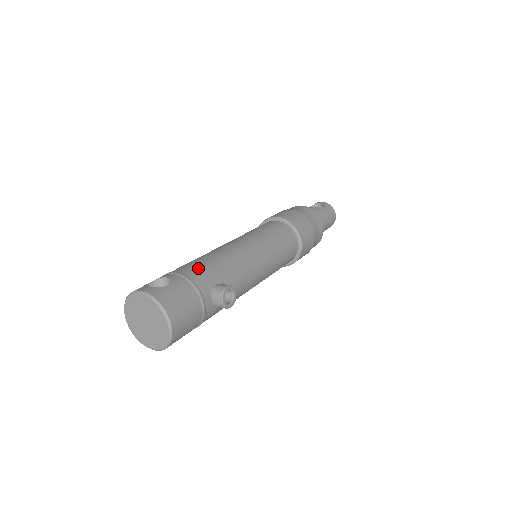
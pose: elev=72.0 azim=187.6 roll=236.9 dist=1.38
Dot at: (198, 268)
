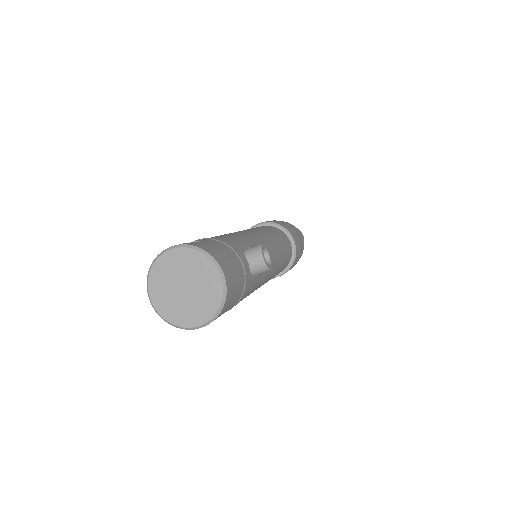
Dot at: (219, 236)
